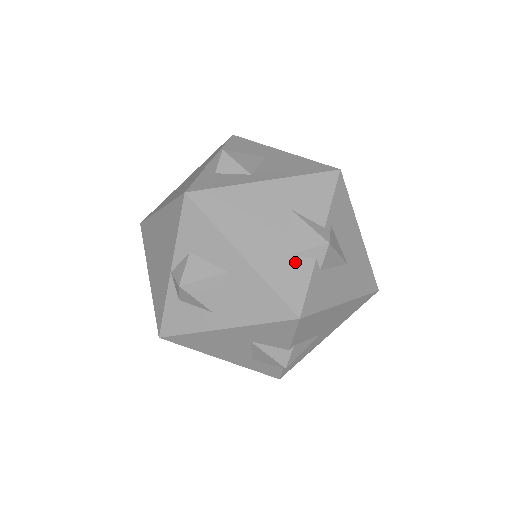
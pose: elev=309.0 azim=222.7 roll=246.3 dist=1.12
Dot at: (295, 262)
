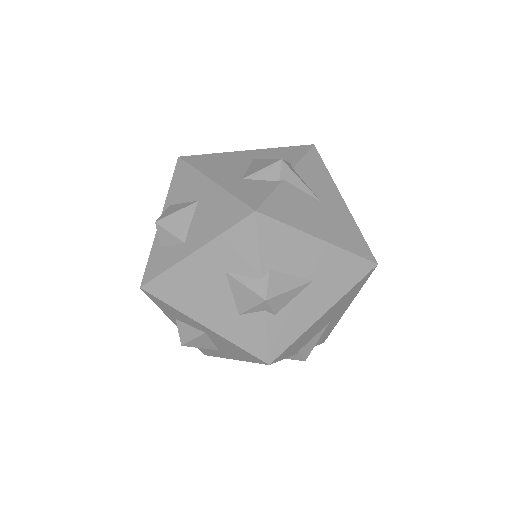
Dot at: (247, 319)
